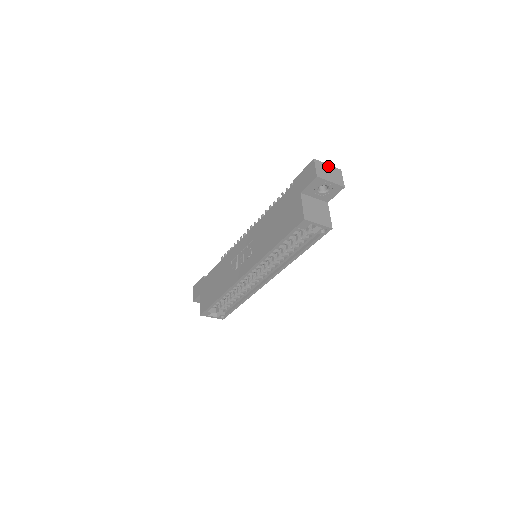
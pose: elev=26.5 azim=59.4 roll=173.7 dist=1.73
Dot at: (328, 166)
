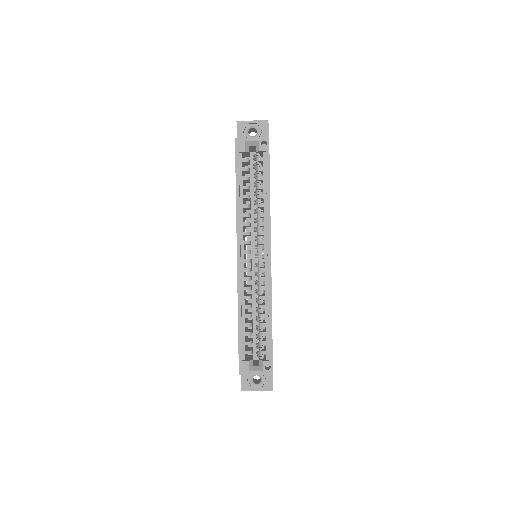
Dot at: occluded
